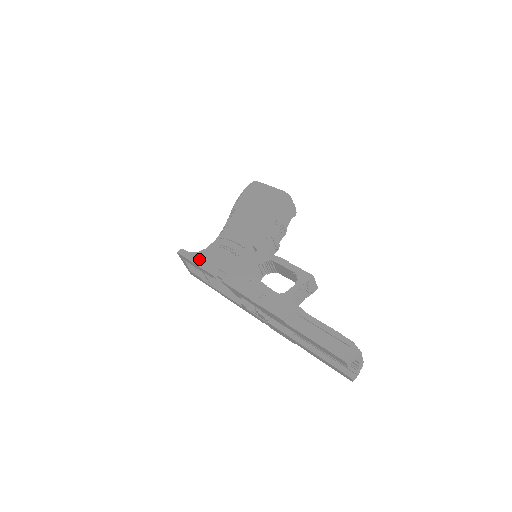
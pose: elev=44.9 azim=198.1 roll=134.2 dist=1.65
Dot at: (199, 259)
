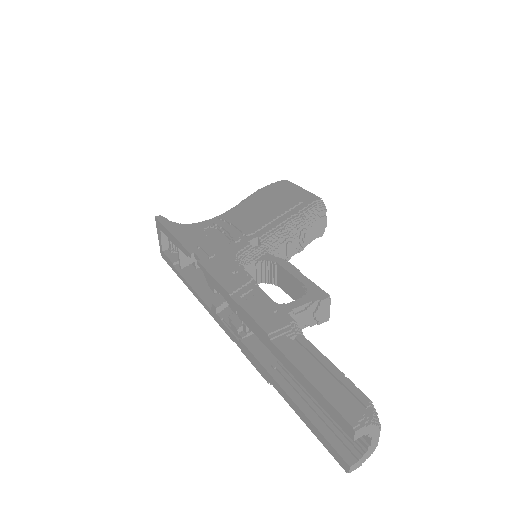
Dot at: (180, 230)
